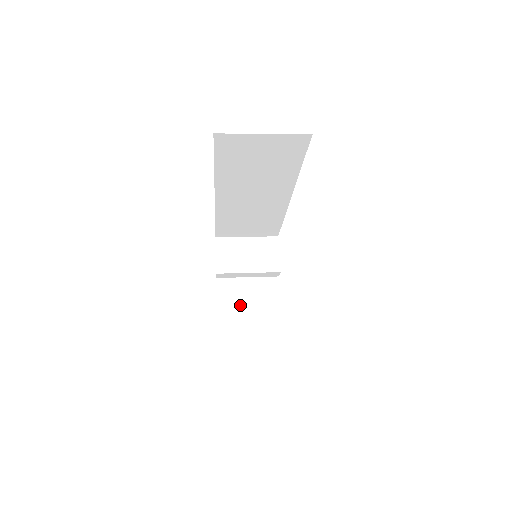
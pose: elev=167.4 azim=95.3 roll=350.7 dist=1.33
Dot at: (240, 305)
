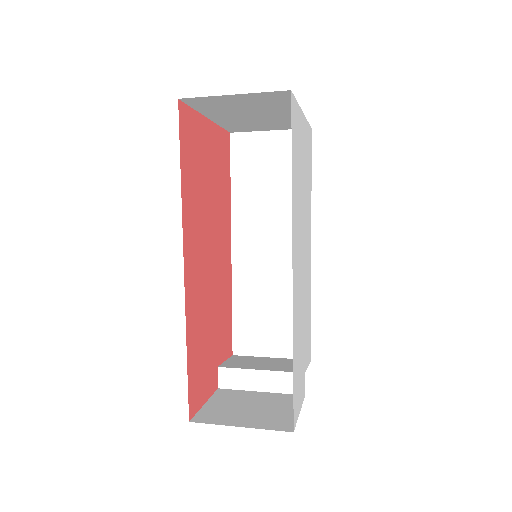
Dot at: (238, 407)
